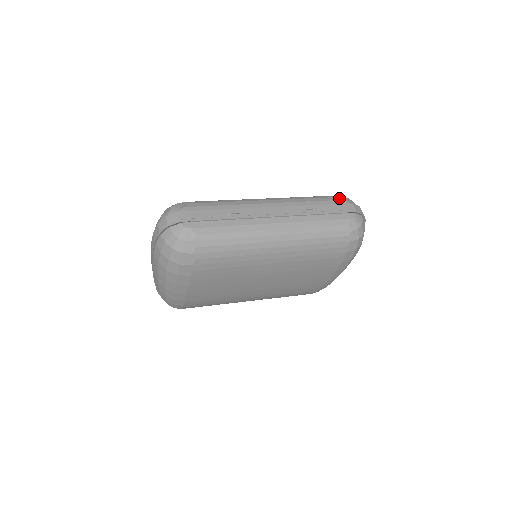
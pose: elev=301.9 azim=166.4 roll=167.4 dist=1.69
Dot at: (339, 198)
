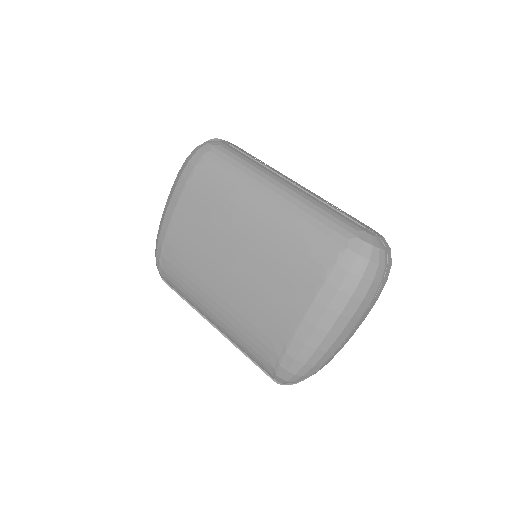
Dot at: occluded
